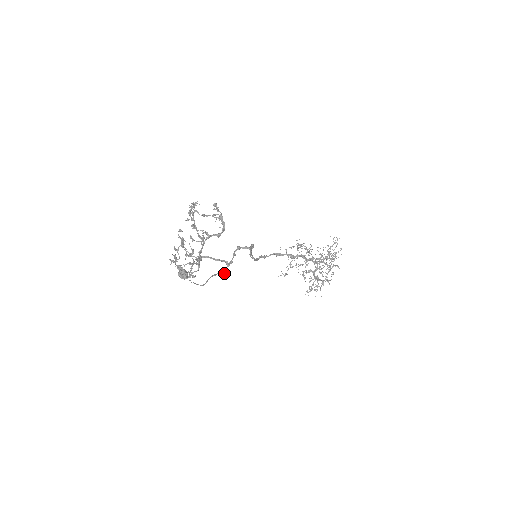
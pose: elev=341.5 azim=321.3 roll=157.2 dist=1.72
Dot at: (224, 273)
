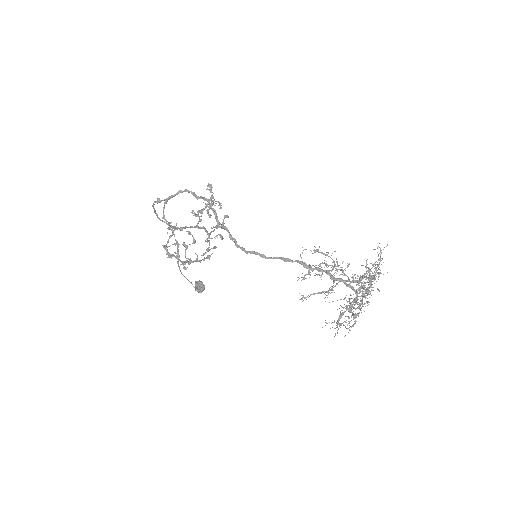
Dot at: (165, 220)
